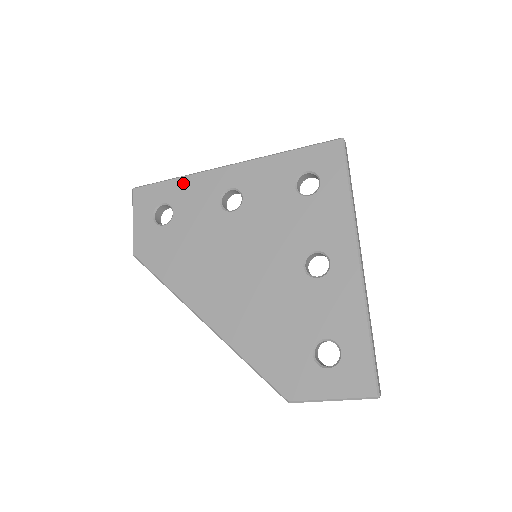
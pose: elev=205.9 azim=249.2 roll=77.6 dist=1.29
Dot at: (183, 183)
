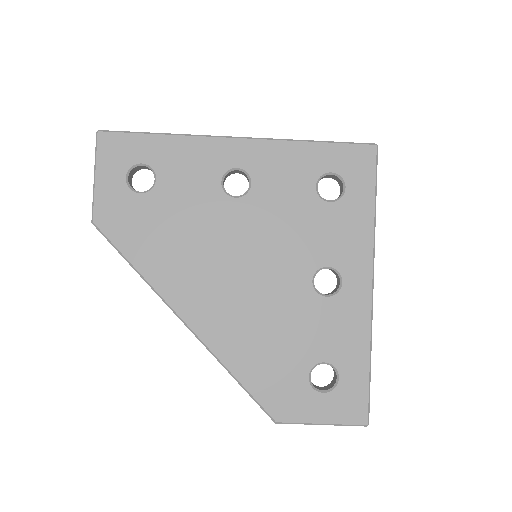
Dot at: (174, 144)
